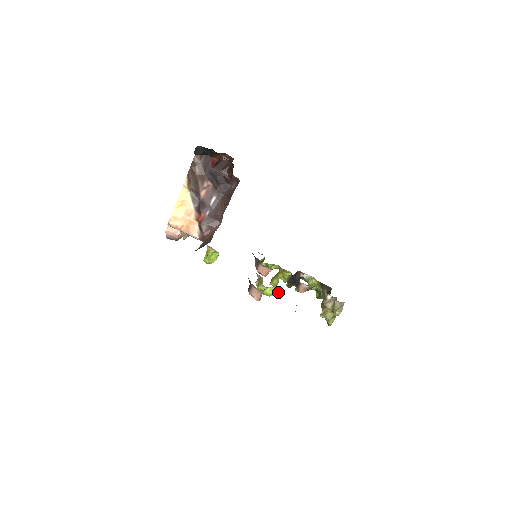
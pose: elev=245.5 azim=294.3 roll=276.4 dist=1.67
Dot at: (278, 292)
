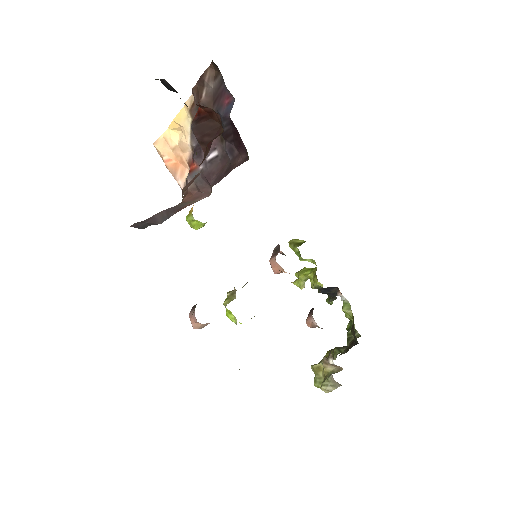
Dot at: occluded
